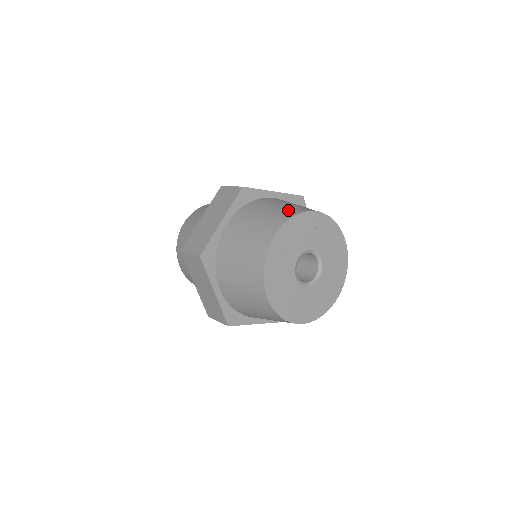
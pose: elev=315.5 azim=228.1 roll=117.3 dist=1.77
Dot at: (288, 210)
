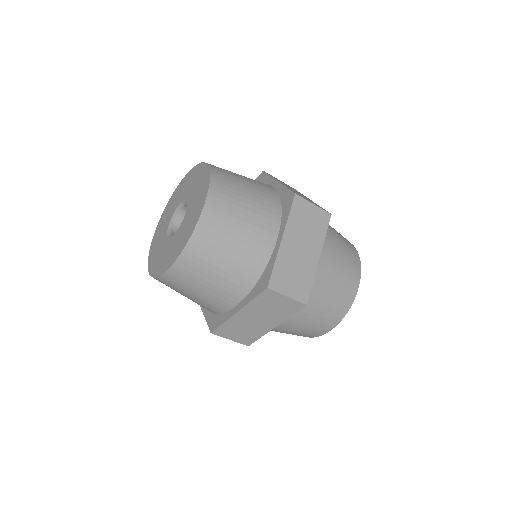
Dot at: (341, 303)
